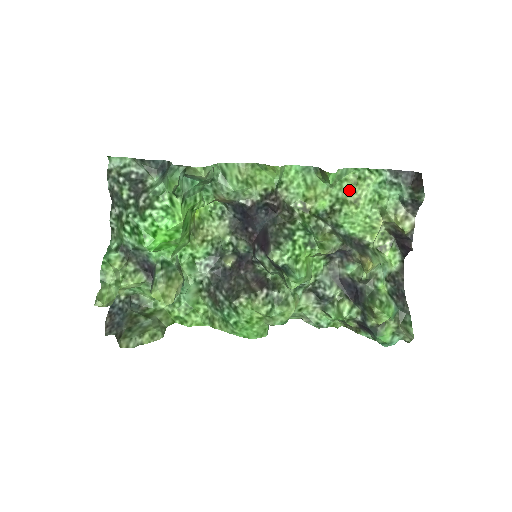
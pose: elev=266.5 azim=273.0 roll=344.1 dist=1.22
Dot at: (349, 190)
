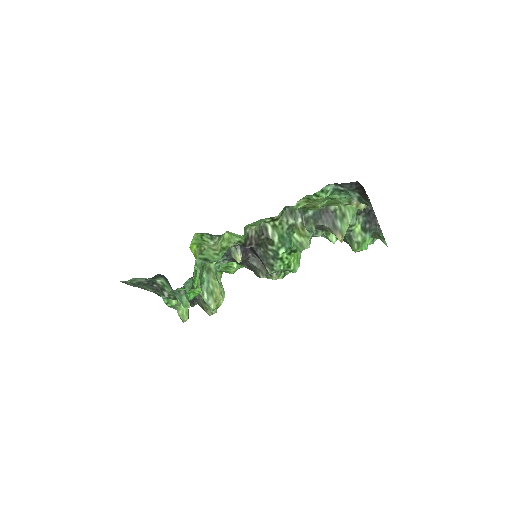
Dot at: (304, 206)
